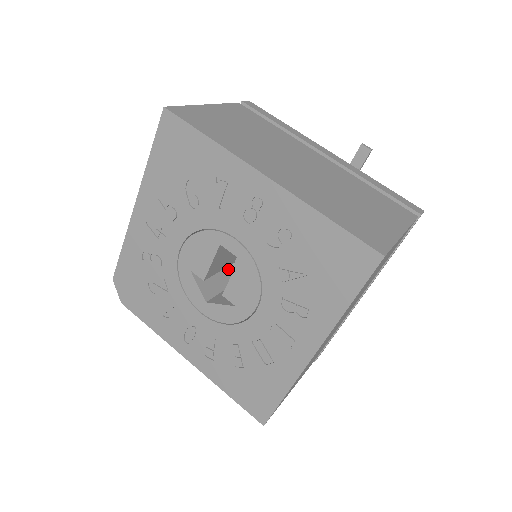
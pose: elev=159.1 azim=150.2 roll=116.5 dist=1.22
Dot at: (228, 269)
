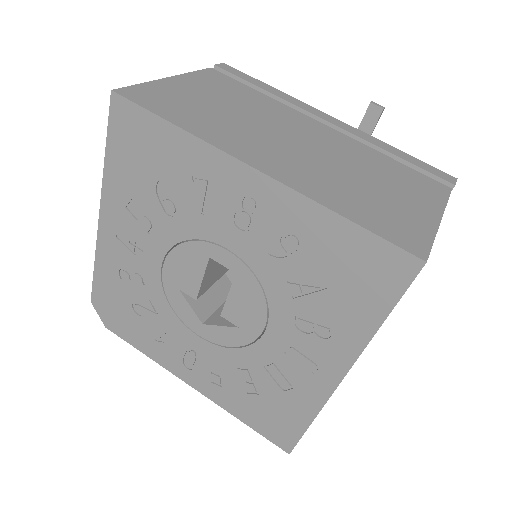
Dot at: (224, 276)
